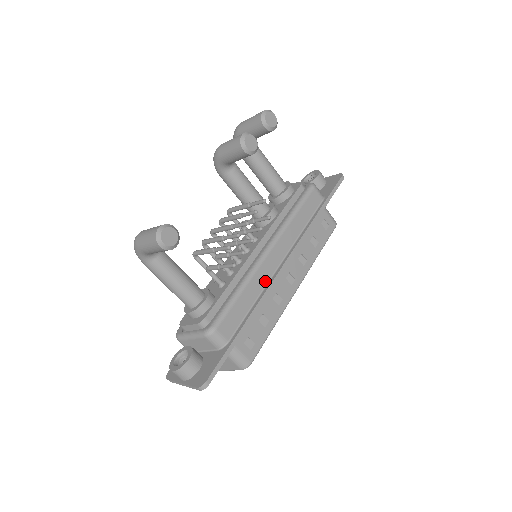
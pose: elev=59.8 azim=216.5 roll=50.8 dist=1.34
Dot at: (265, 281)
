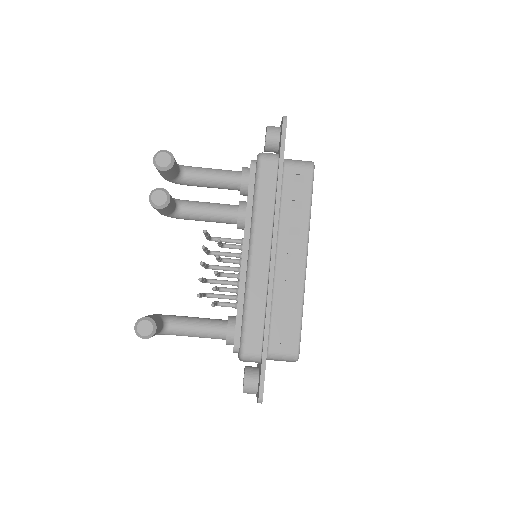
Dot at: (264, 282)
